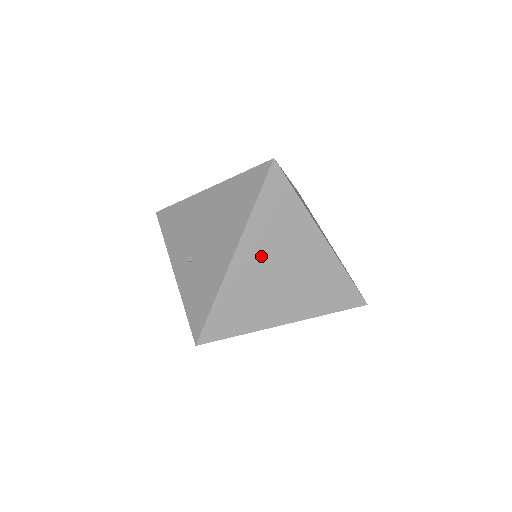
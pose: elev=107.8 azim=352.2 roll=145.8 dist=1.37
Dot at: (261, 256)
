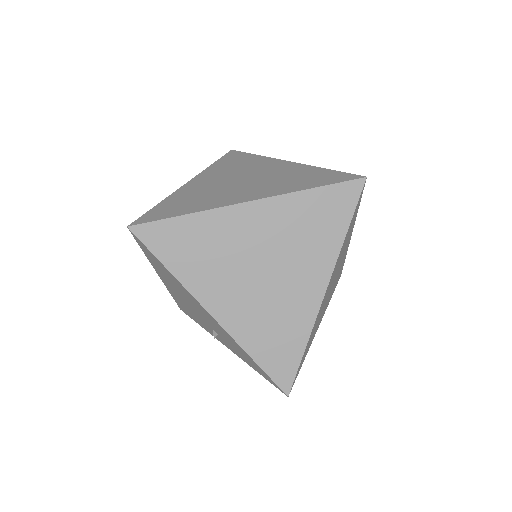
Dot at: (229, 287)
